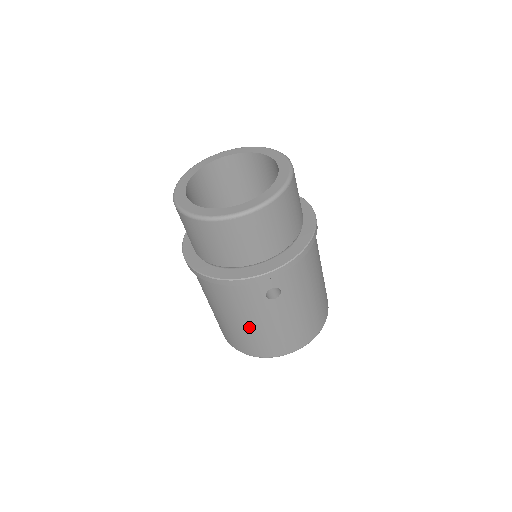
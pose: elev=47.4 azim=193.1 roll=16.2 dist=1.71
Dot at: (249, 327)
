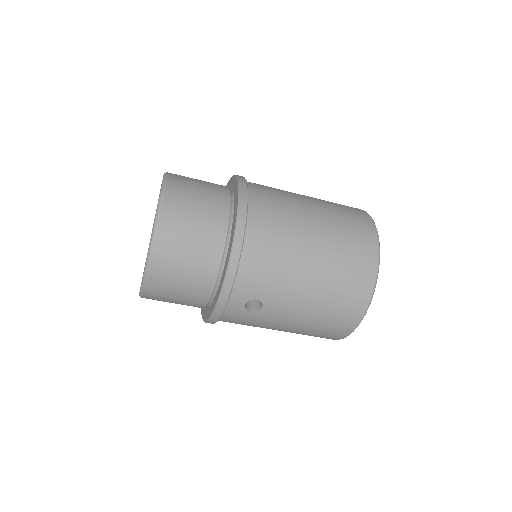
Dot at: (287, 330)
